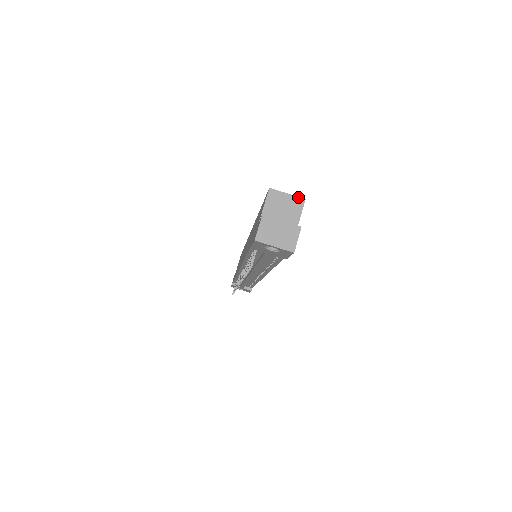
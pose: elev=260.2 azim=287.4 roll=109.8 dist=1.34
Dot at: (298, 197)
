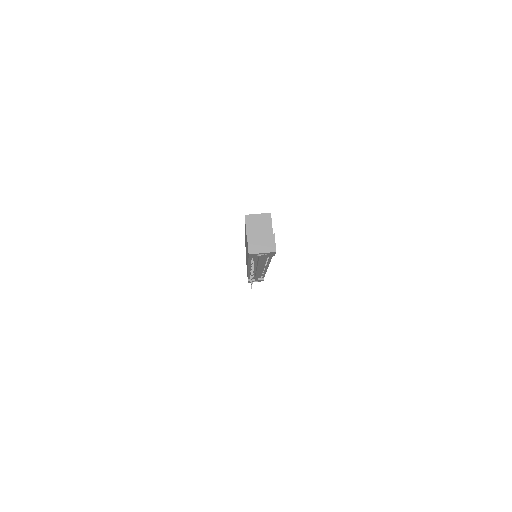
Dot at: (265, 213)
